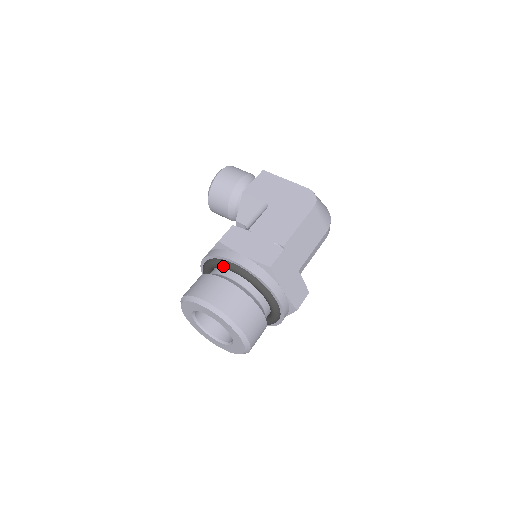
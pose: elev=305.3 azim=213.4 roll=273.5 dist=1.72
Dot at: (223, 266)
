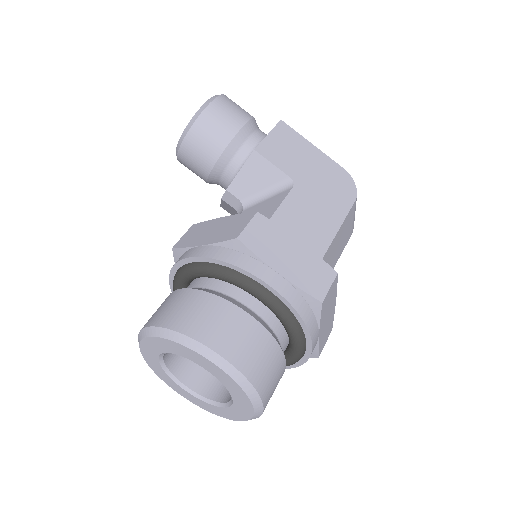
Dot at: (239, 284)
